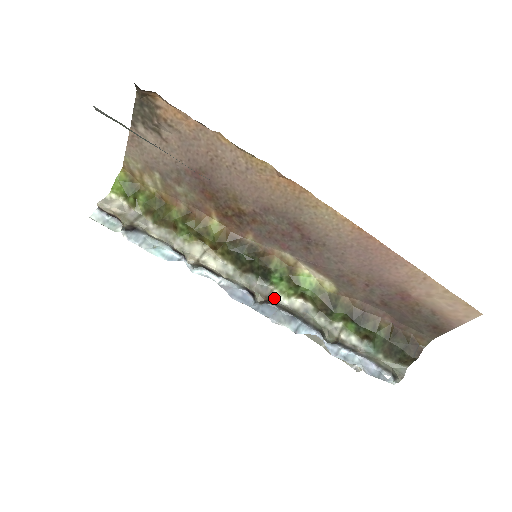
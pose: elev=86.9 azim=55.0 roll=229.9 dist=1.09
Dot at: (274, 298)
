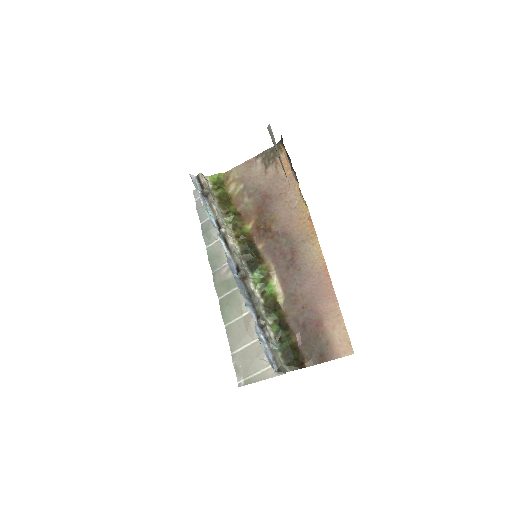
Dot at: (249, 280)
